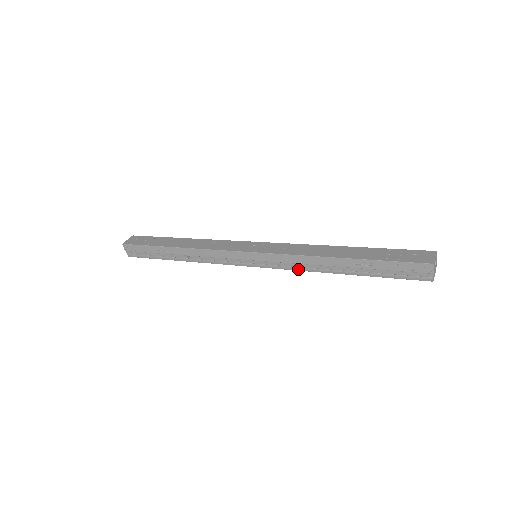
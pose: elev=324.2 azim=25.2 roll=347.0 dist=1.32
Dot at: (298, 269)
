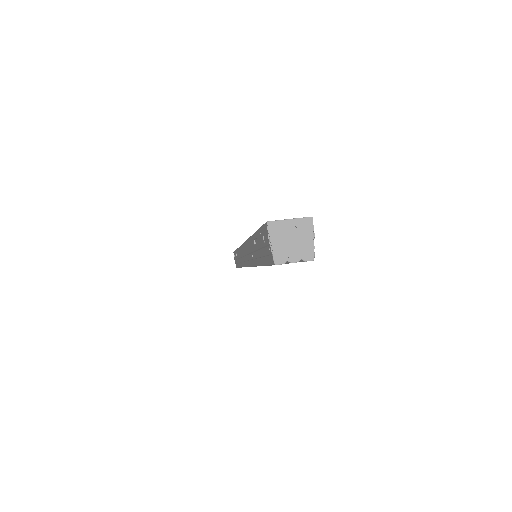
Dot at: occluded
